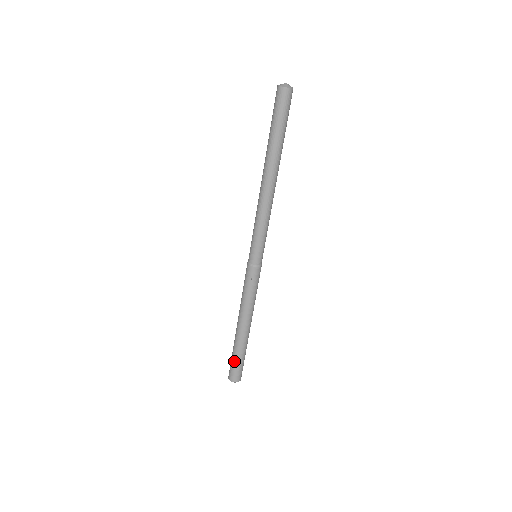
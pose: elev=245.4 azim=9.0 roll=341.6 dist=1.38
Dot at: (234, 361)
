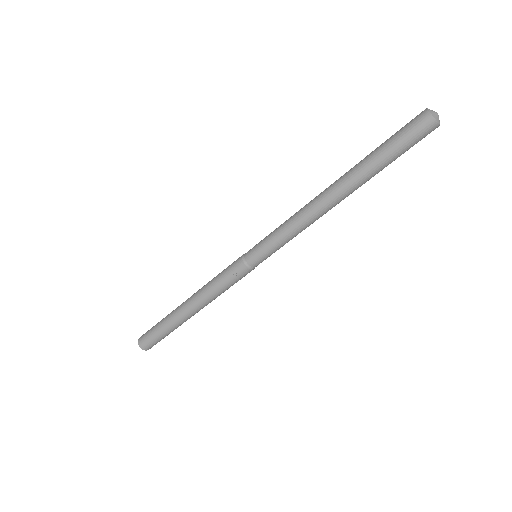
Dot at: (157, 333)
